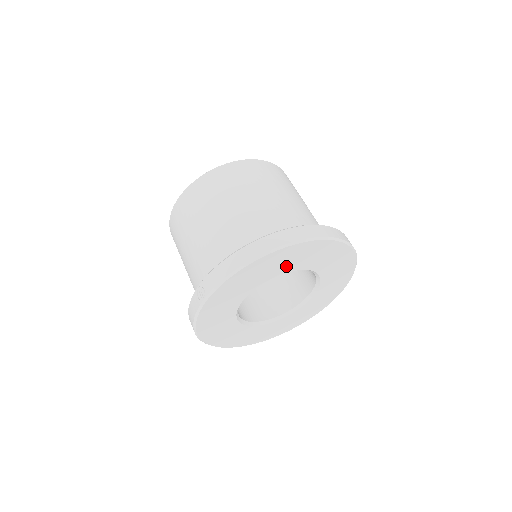
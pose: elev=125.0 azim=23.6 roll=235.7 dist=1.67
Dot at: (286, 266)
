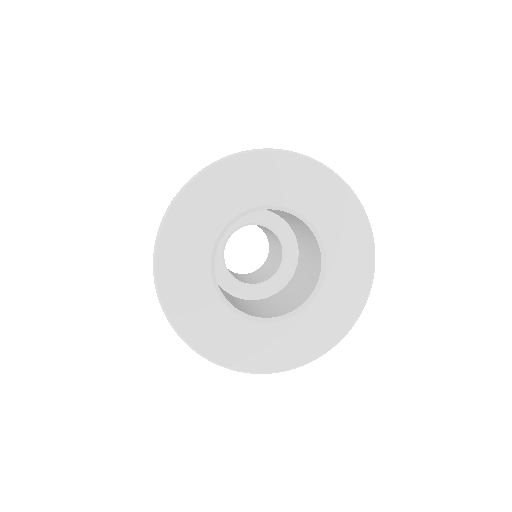
Dot at: (319, 211)
